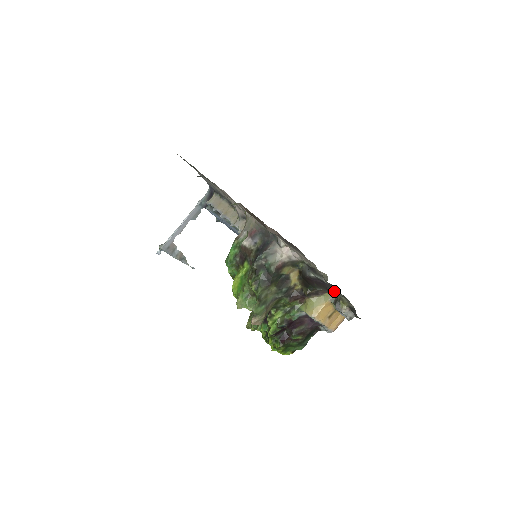
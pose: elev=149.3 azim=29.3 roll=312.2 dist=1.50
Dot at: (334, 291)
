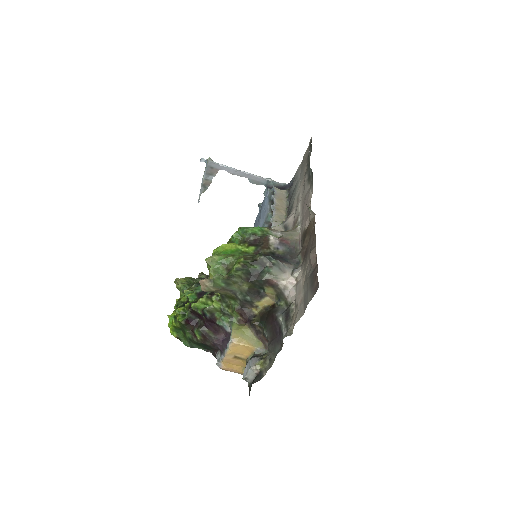
Dot at: (275, 348)
